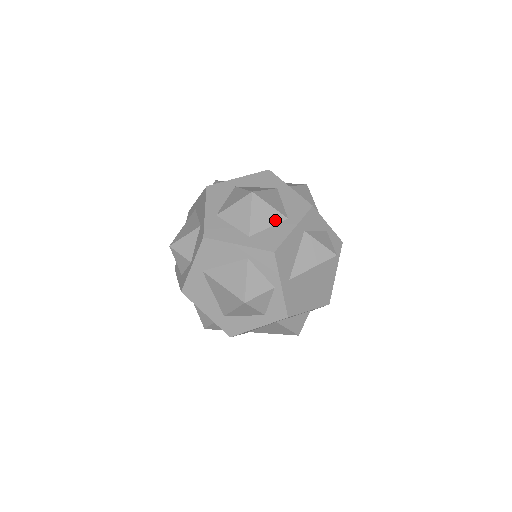
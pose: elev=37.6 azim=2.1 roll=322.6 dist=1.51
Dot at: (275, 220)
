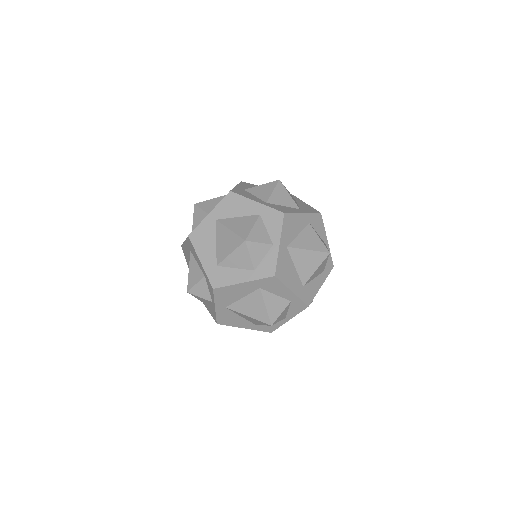
Dot at: (290, 204)
